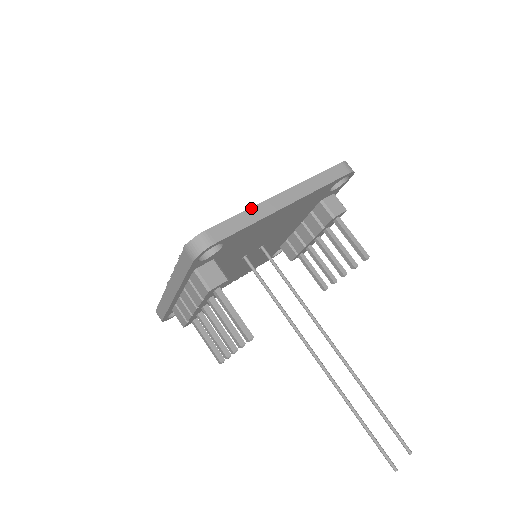
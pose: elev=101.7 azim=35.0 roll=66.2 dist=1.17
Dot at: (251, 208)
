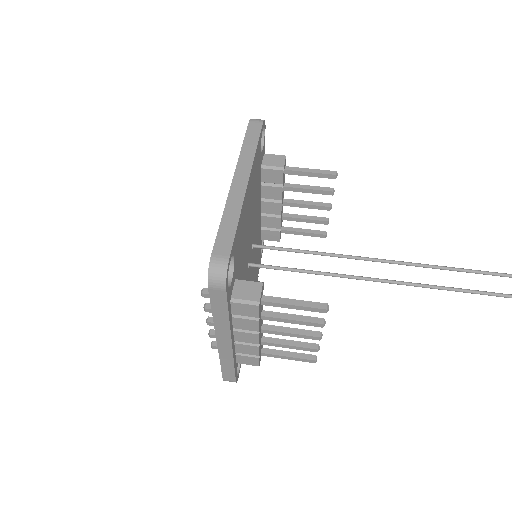
Dot at: (225, 209)
